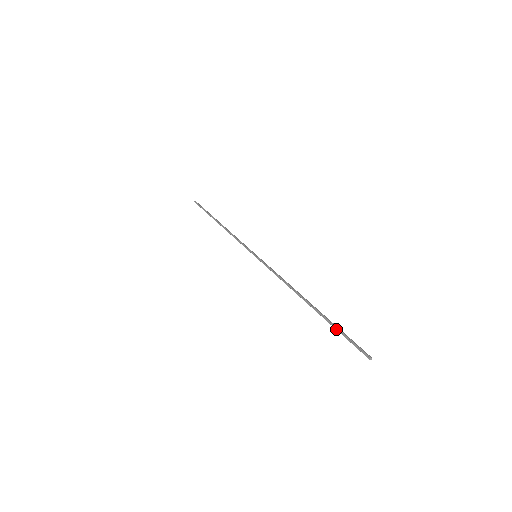
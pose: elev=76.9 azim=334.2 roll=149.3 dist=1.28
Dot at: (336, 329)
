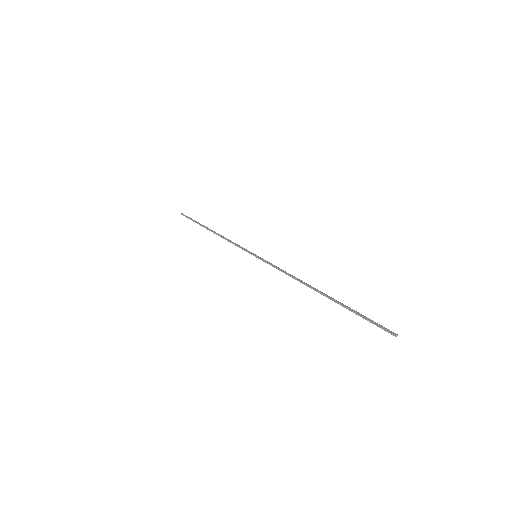
Dot at: occluded
